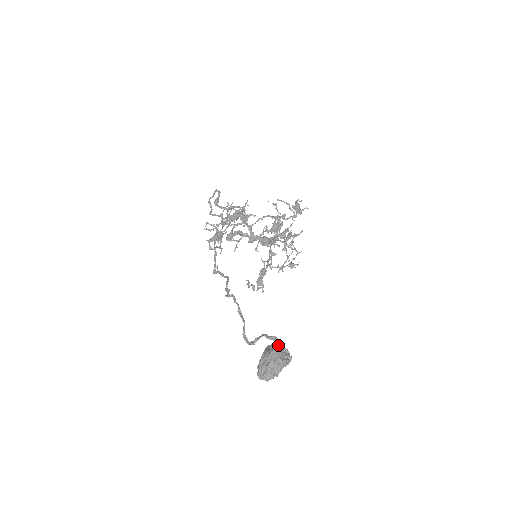
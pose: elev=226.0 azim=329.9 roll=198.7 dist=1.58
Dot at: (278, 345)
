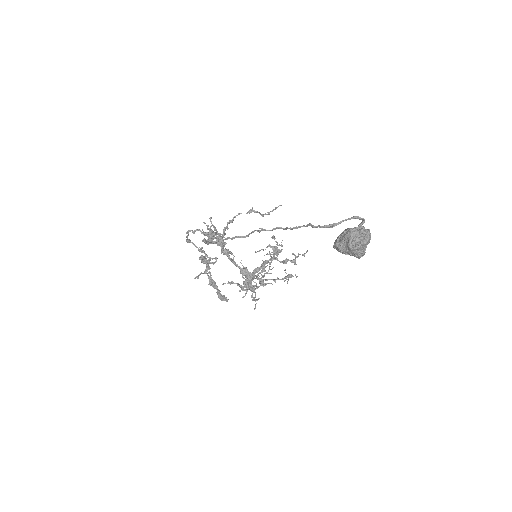
Dot at: occluded
